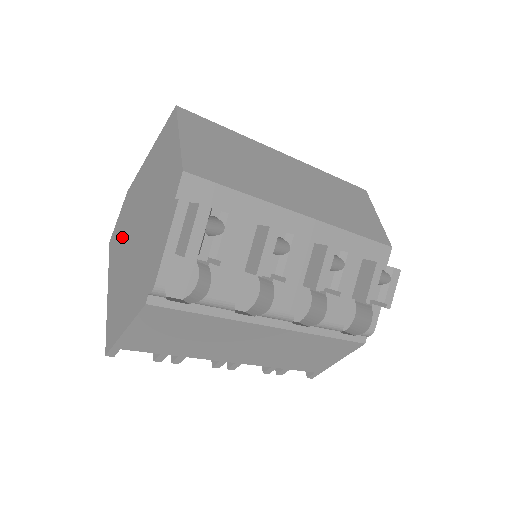
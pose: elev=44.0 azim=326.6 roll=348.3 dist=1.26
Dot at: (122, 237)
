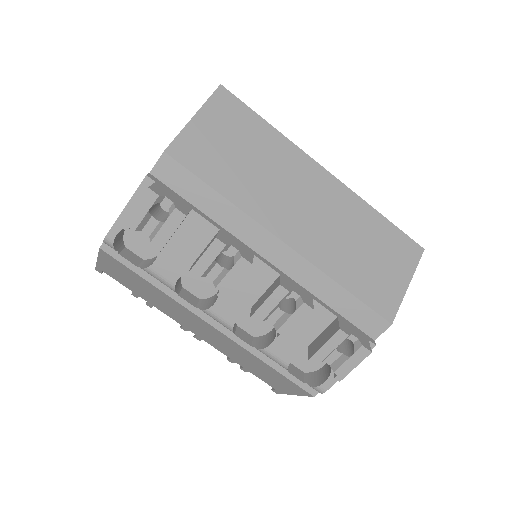
Dot at: occluded
